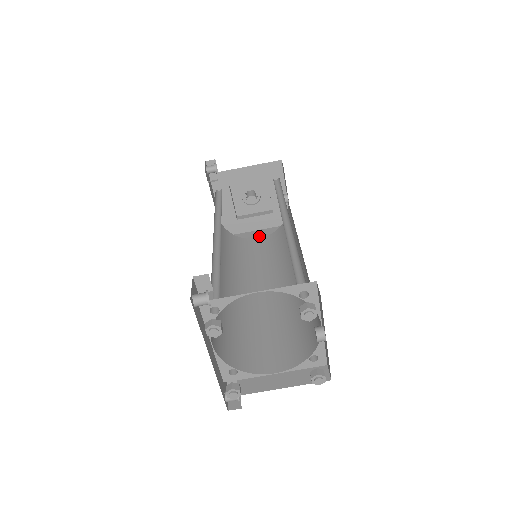
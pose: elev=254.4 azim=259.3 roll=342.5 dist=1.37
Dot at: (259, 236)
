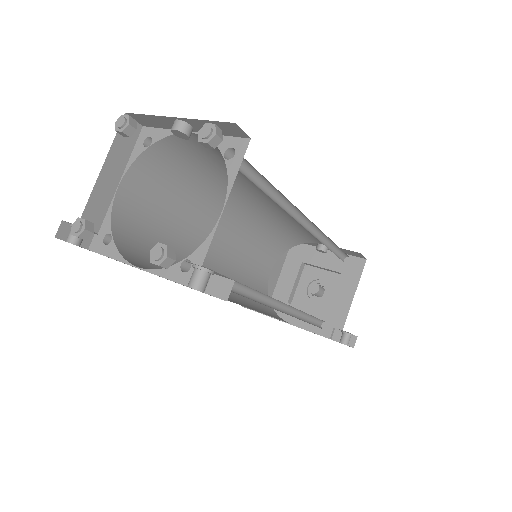
Dot at: occluded
